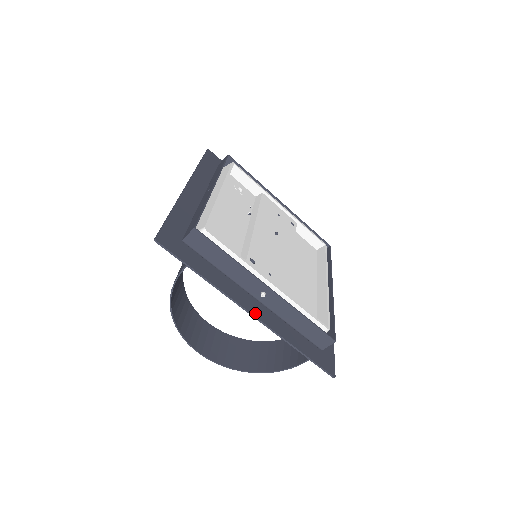
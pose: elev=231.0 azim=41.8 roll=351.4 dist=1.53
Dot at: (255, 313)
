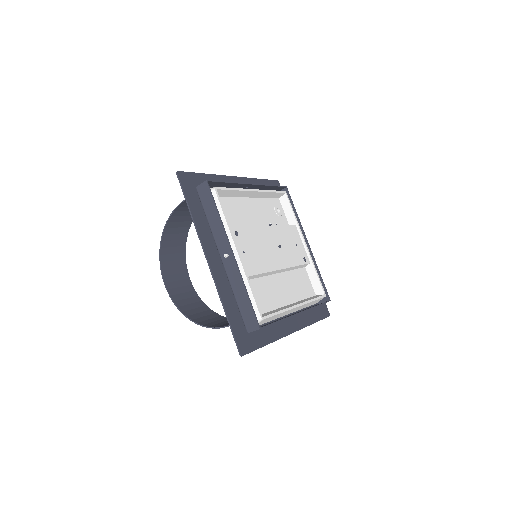
Dot at: (211, 263)
